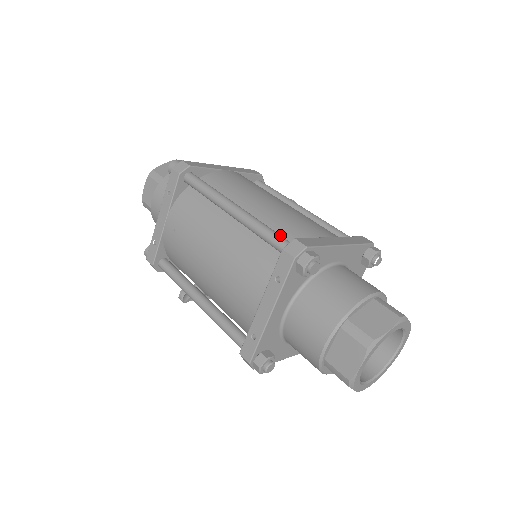
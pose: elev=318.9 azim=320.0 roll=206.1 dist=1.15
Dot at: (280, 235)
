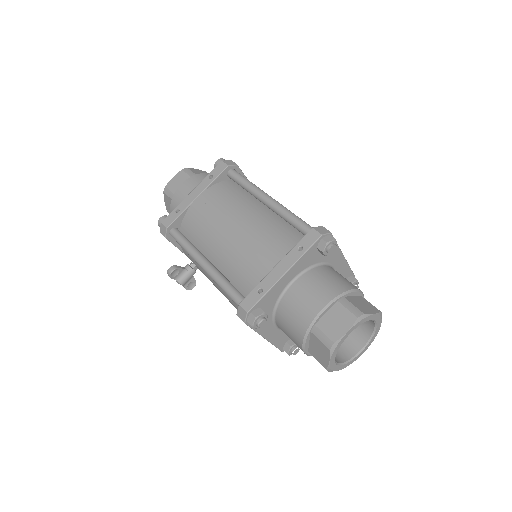
Dot at: (307, 224)
